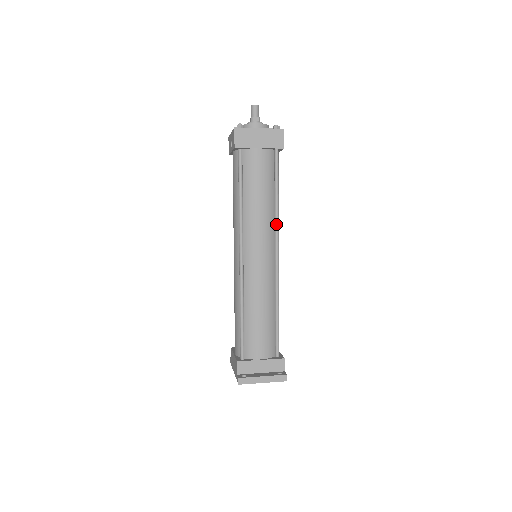
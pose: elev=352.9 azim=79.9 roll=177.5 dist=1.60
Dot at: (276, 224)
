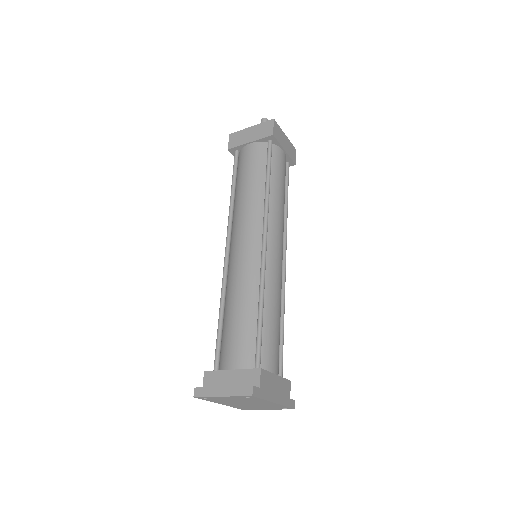
Dot at: (264, 208)
